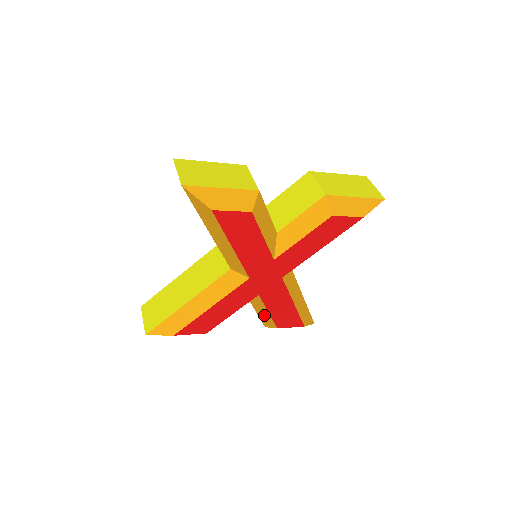
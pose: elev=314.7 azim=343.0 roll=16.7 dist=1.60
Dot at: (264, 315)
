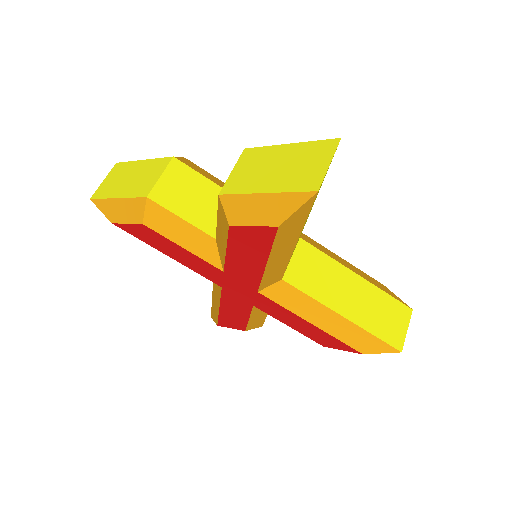
Dot at: occluded
